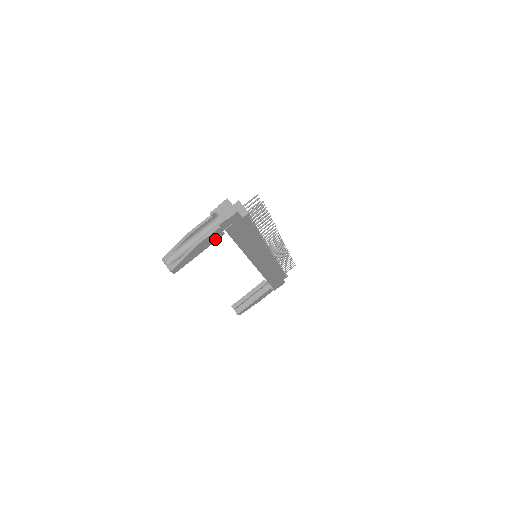
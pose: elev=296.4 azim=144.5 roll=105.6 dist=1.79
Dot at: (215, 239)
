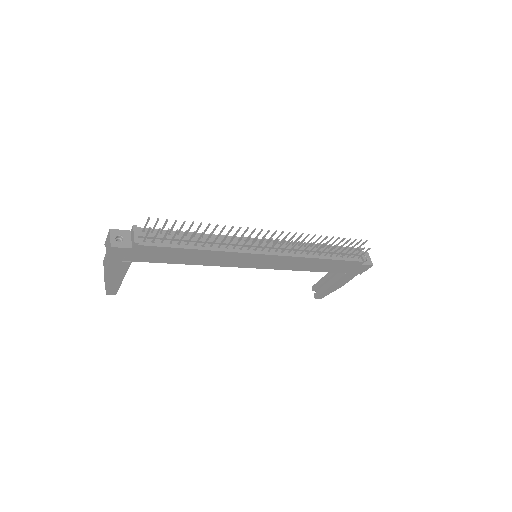
Dot at: (124, 267)
